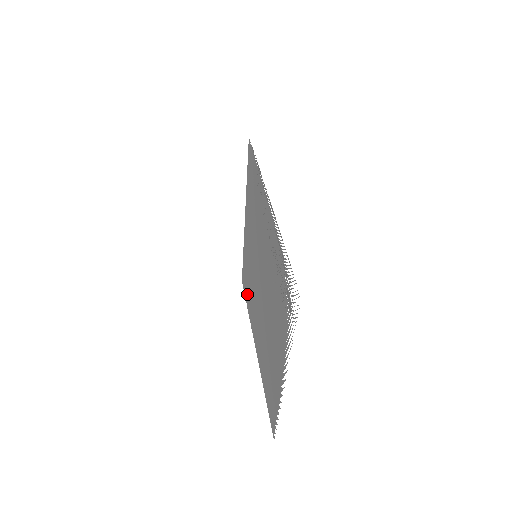
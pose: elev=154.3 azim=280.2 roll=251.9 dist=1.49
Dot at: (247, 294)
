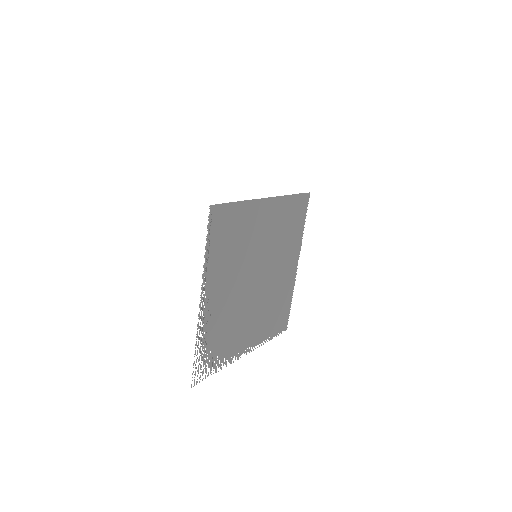
Dot at: (296, 224)
